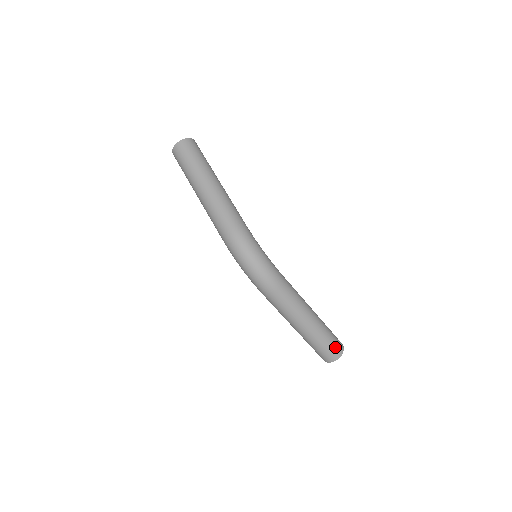
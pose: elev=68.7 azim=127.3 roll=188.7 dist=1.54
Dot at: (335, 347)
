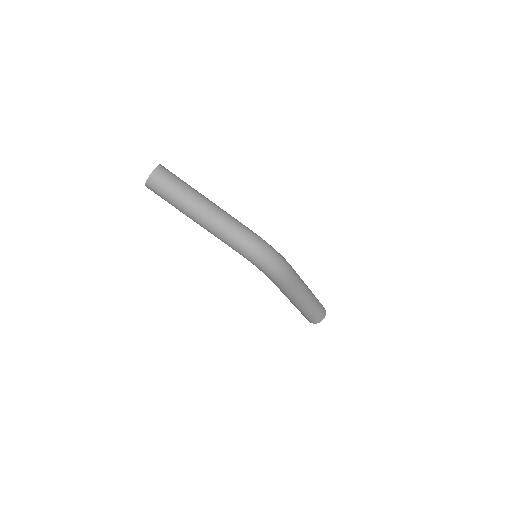
Dot at: (322, 308)
